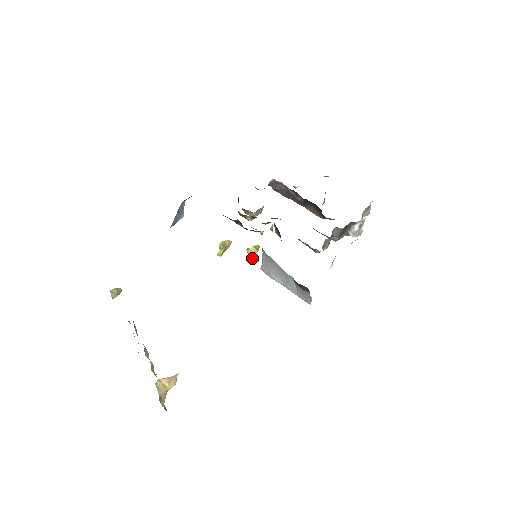
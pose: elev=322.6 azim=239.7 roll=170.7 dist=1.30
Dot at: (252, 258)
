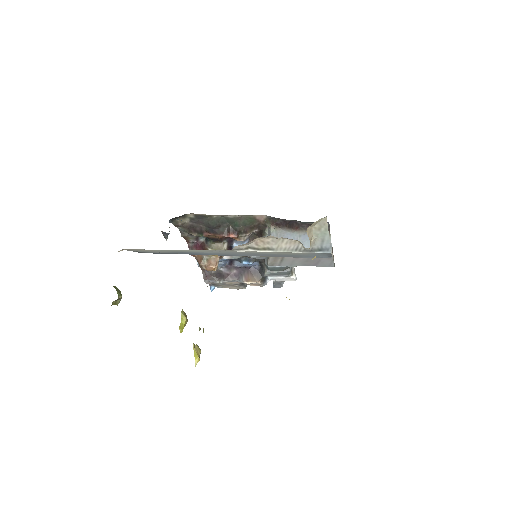
Dot at: (198, 360)
